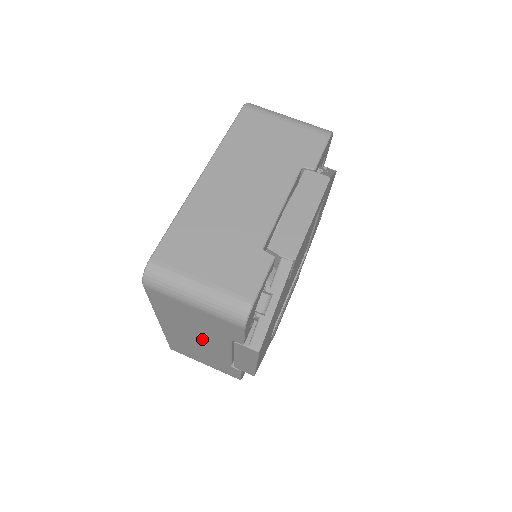
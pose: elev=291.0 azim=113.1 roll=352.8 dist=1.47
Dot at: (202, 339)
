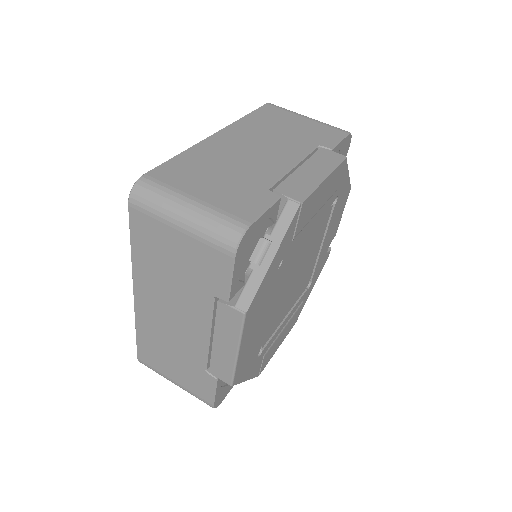
Dot at: (179, 312)
